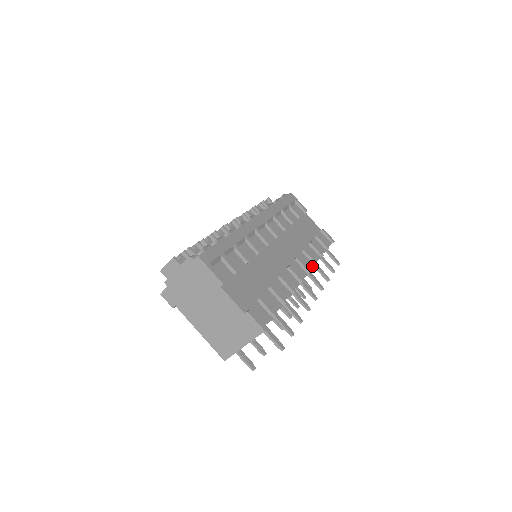
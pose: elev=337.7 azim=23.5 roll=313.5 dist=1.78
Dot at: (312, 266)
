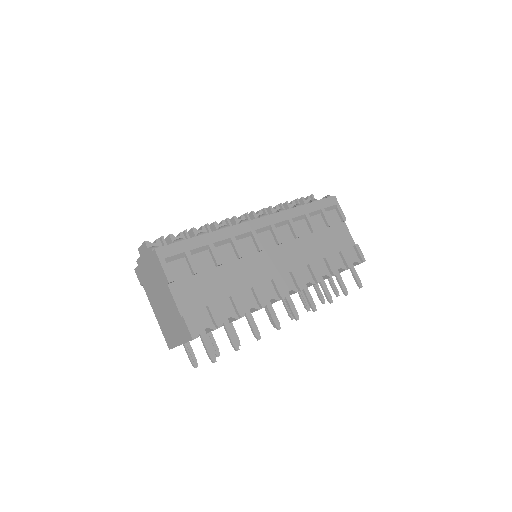
Dot at: (312, 283)
